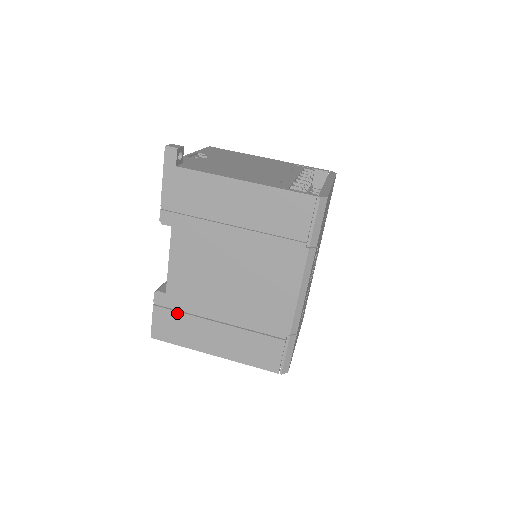
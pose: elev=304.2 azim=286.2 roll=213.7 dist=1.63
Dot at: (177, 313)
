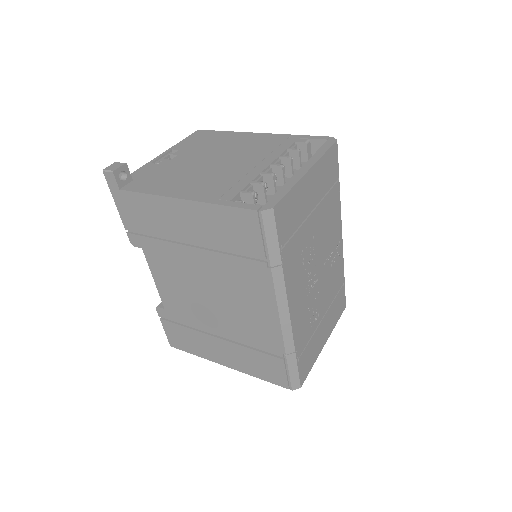
Dot at: (181, 327)
